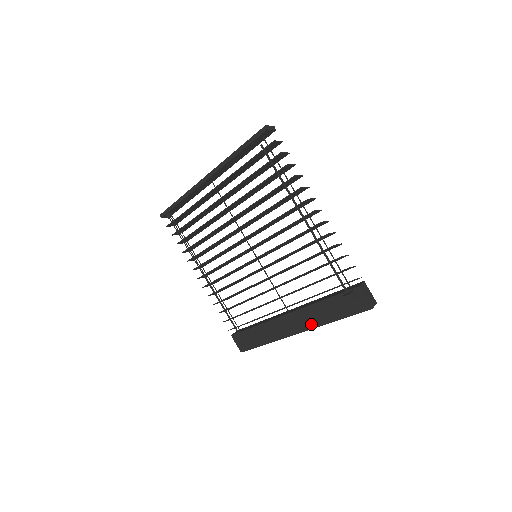
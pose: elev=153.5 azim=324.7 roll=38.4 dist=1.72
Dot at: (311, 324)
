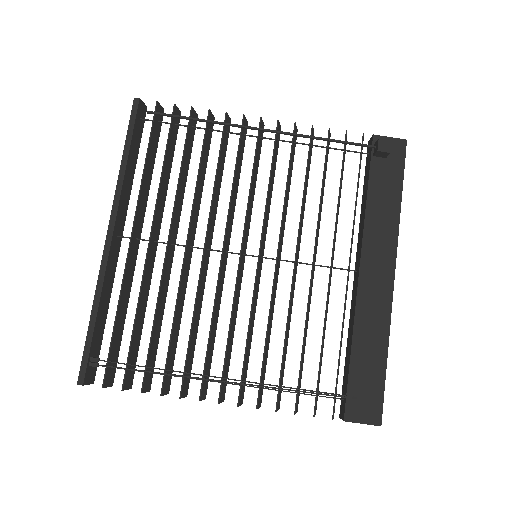
Dot at: (390, 240)
